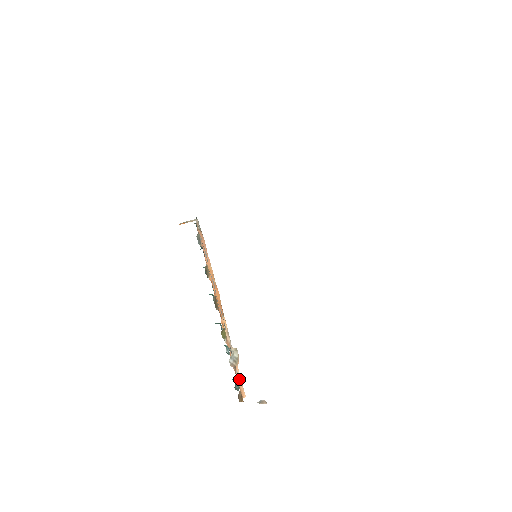
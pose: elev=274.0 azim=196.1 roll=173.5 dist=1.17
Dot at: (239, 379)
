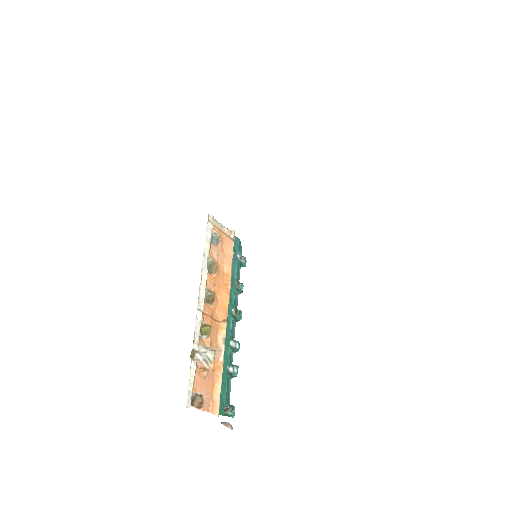
Dot at: (217, 392)
